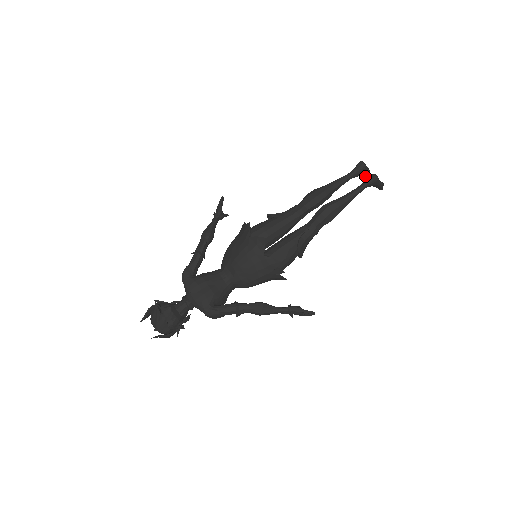
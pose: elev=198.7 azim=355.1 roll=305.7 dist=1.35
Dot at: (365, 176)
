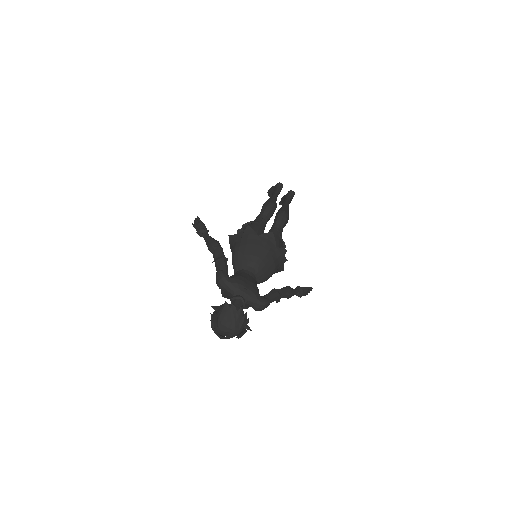
Dot at: occluded
